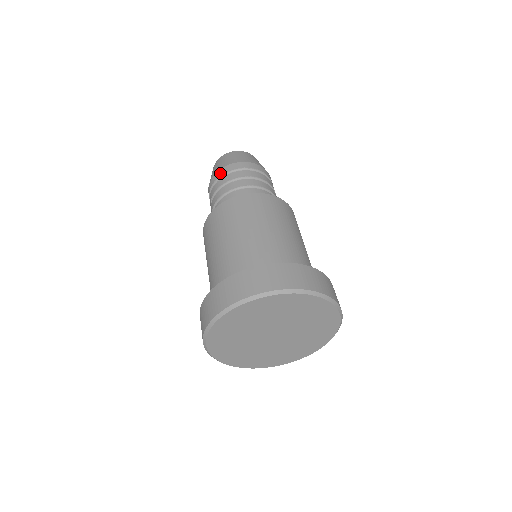
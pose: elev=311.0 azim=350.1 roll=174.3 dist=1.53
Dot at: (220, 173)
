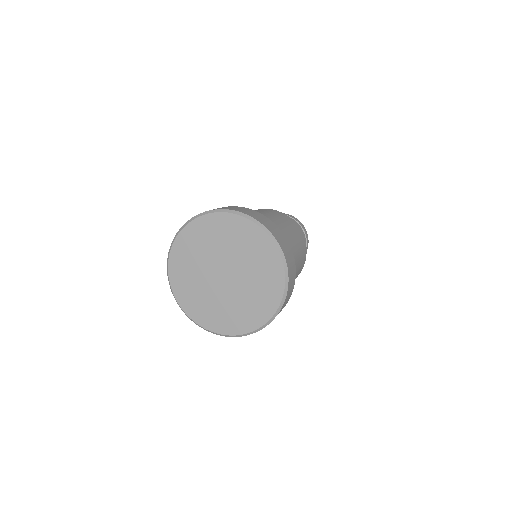
Dot at: occluded
